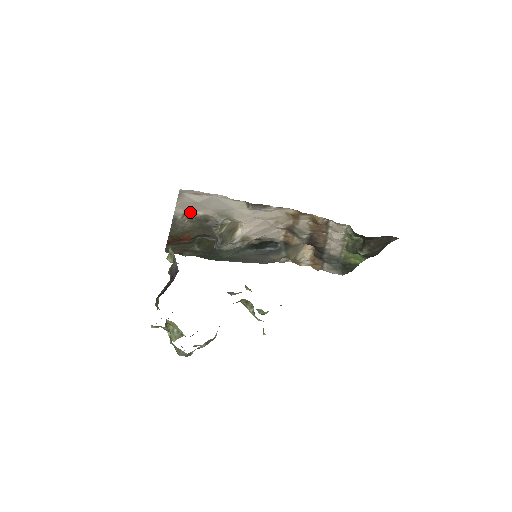
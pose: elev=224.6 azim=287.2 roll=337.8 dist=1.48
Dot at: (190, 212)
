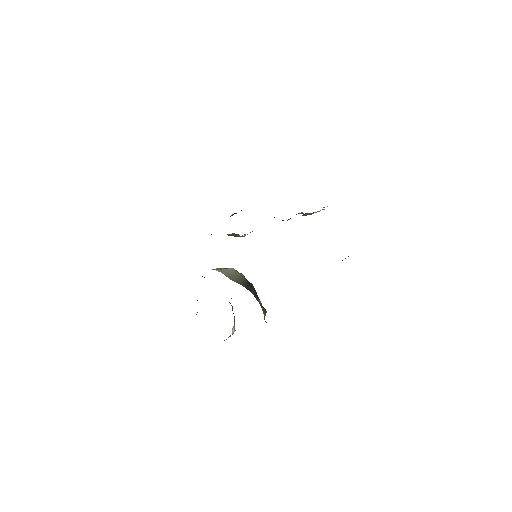
Dot at: occluded
